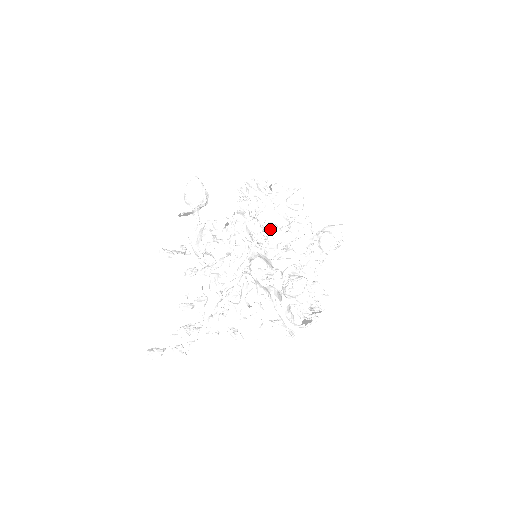
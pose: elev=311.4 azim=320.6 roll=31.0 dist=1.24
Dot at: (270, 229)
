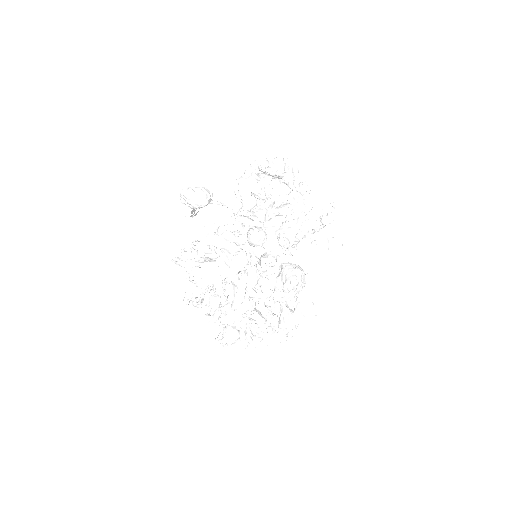
Dot at: (216, 277)
